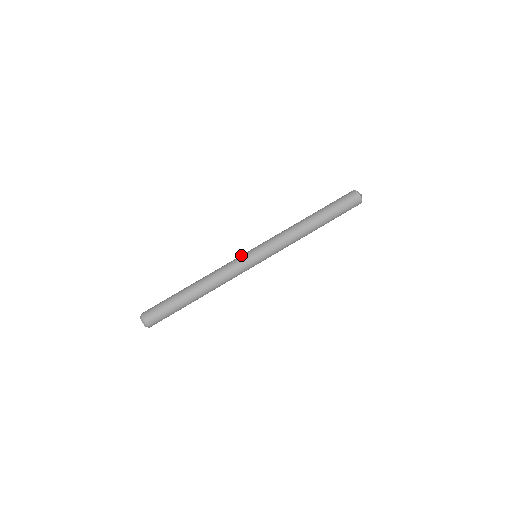
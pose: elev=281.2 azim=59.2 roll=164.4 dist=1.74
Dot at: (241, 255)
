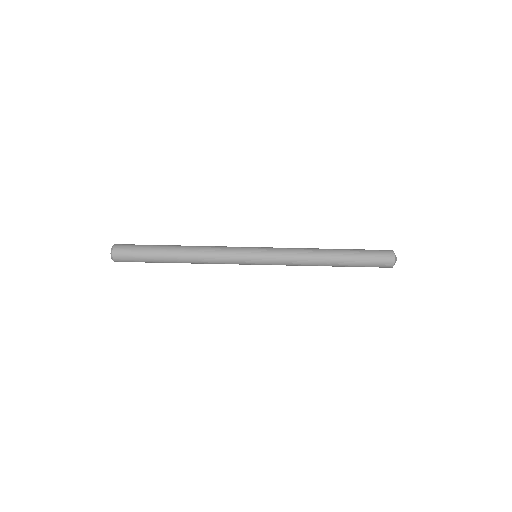
Dot at: (242, 255)
